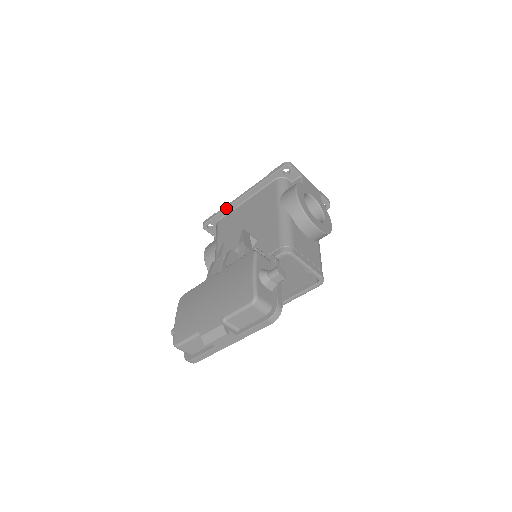
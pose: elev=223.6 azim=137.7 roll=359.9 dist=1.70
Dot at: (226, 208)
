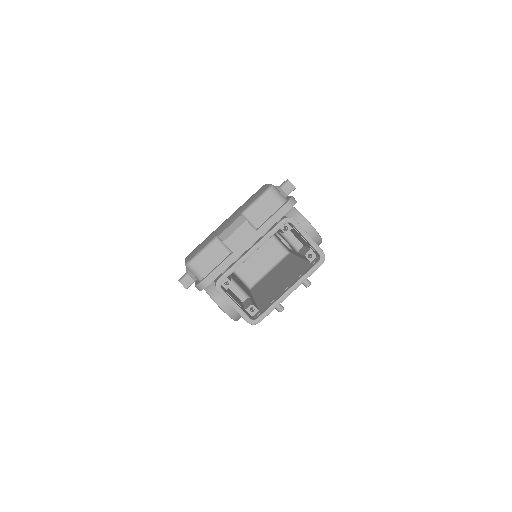
Dot at: occluded
